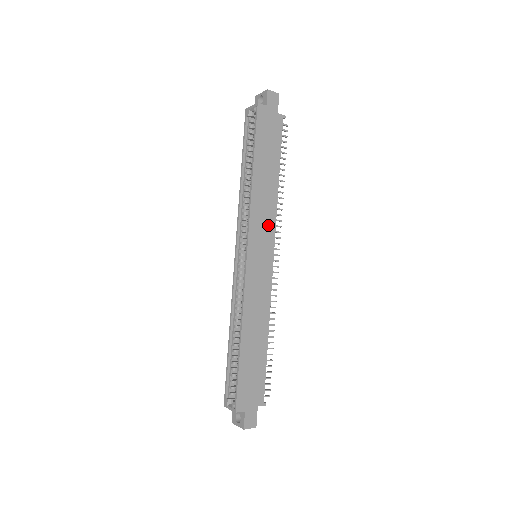
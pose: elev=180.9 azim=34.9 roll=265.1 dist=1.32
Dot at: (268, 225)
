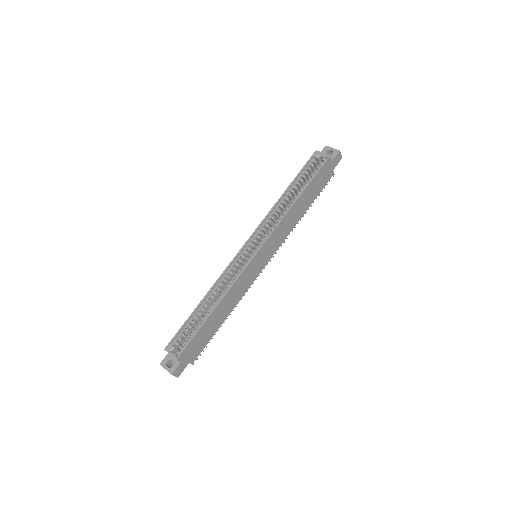
Dot at: (279, 241)
